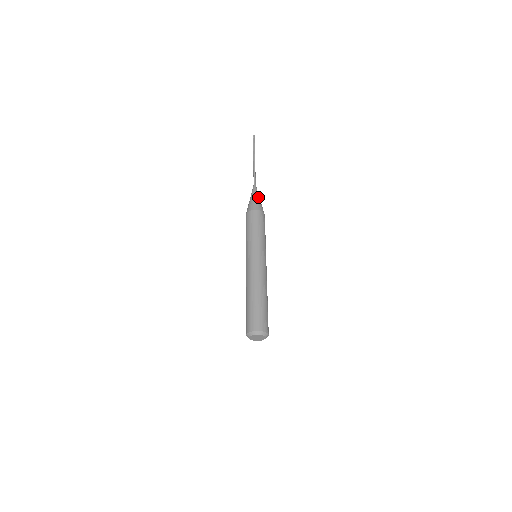
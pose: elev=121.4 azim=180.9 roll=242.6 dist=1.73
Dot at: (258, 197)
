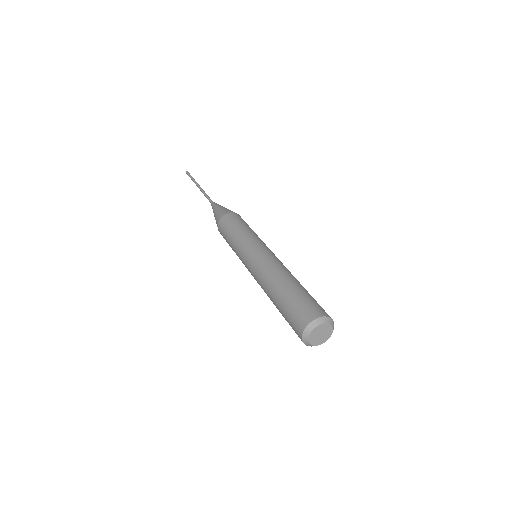
Dot at: (223, 207)
